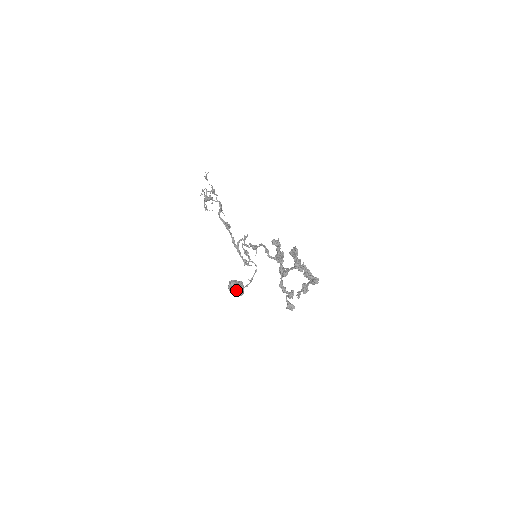
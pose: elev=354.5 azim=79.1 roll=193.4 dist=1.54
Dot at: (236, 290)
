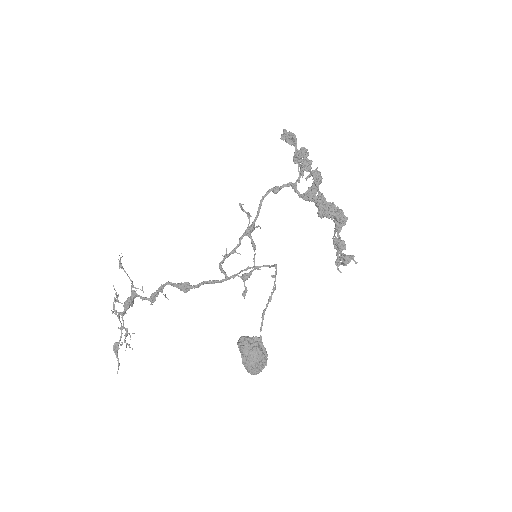
Dot at: (257, 339)
